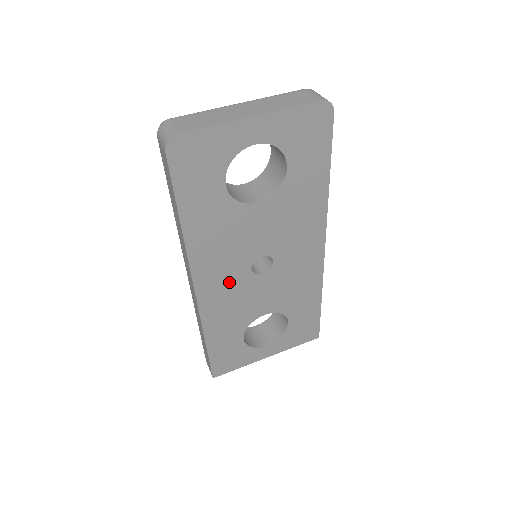
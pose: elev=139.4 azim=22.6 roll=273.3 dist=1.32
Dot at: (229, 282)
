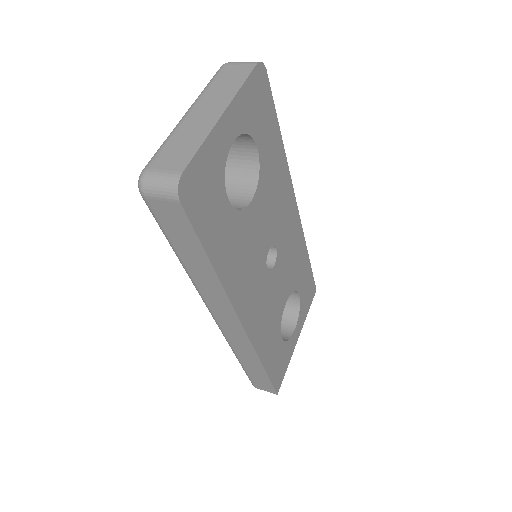
Dot at: (259, 295)
